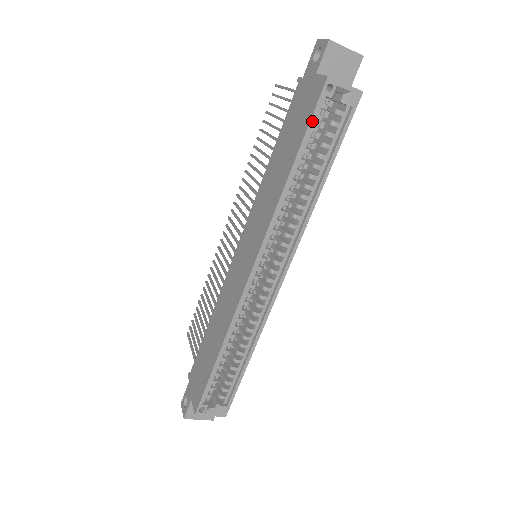
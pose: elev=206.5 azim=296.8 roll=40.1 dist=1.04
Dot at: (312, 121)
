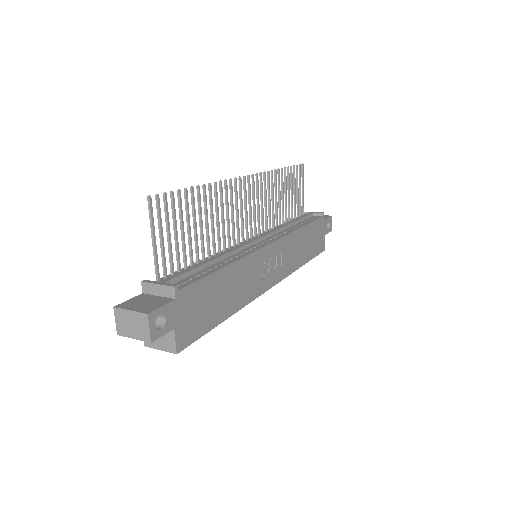
Dot at: occluded
